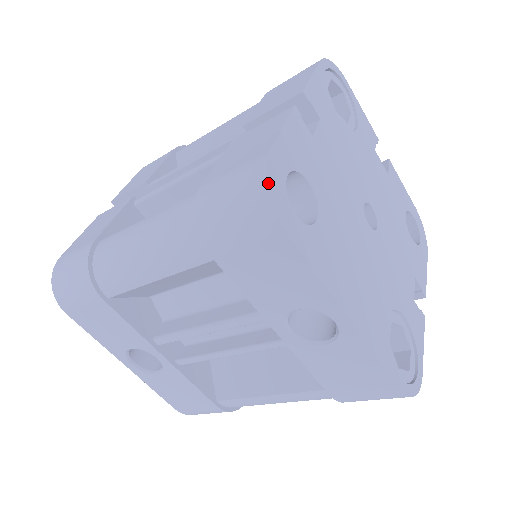
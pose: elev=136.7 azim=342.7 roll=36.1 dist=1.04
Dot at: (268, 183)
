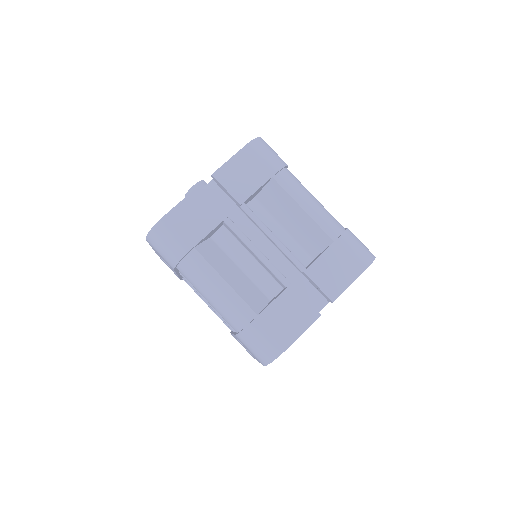
Dot at: occluded
